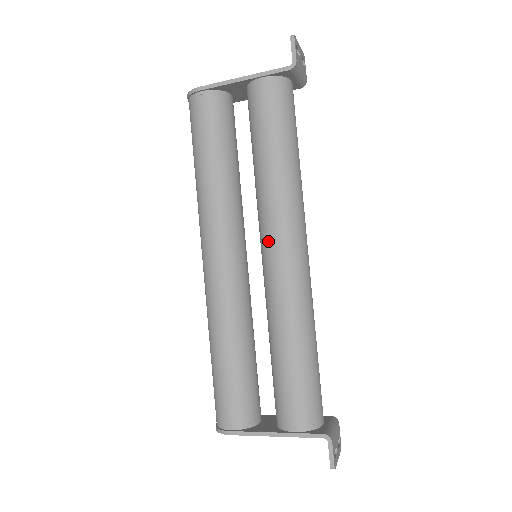
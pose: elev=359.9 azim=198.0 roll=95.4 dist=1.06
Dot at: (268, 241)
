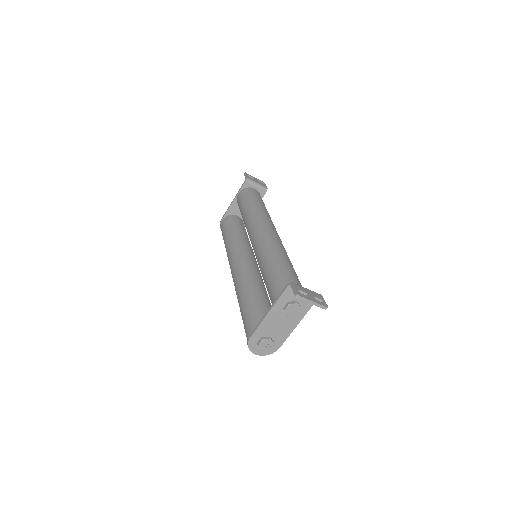
Dot at: (250, 238)
